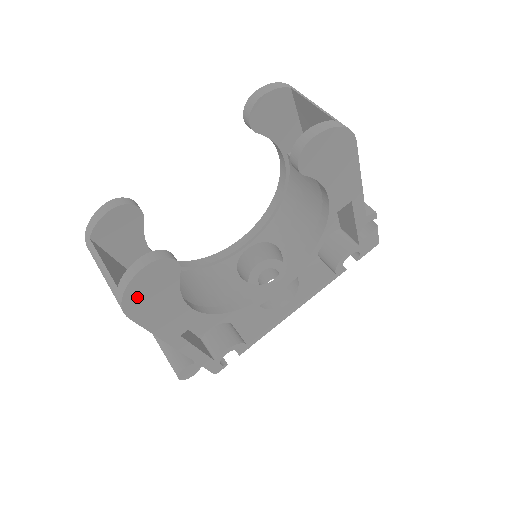
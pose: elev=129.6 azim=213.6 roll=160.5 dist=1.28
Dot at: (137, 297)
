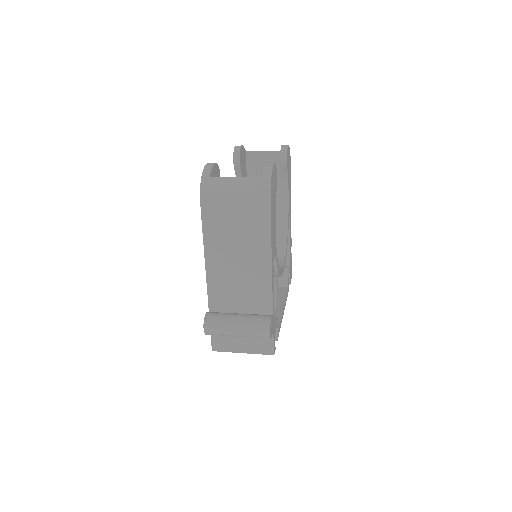
Dot at: (272, 187)
